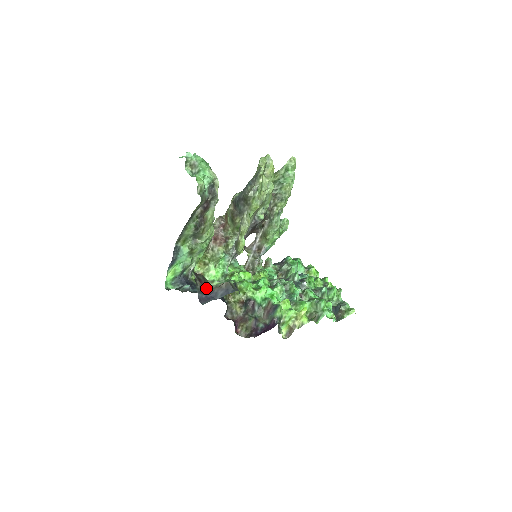
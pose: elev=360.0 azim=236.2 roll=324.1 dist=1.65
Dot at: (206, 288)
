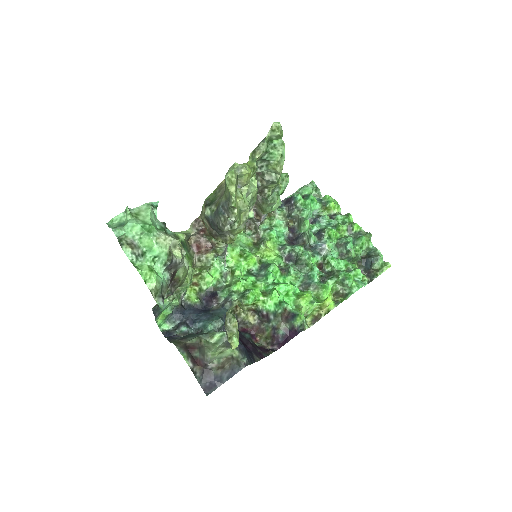
Dot at: (207, 370)
